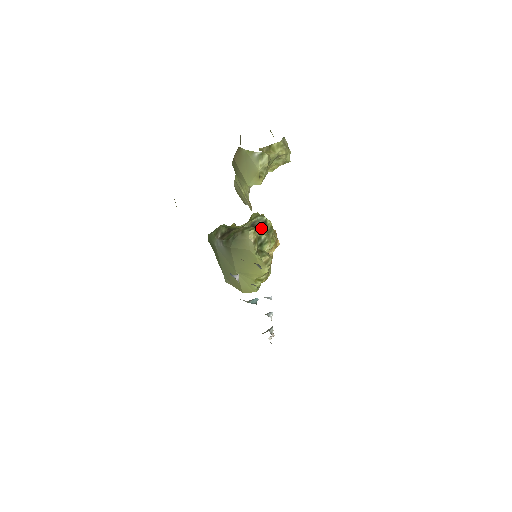
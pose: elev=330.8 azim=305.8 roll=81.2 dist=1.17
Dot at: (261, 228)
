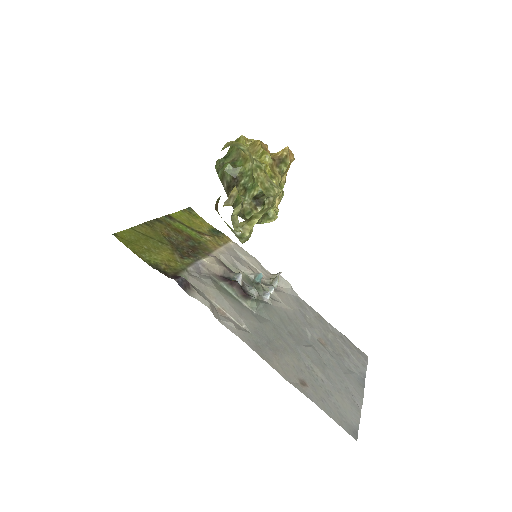
Dot at: (264, 200)
